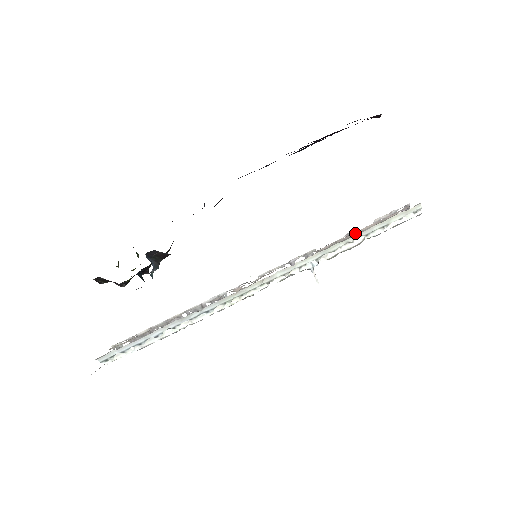
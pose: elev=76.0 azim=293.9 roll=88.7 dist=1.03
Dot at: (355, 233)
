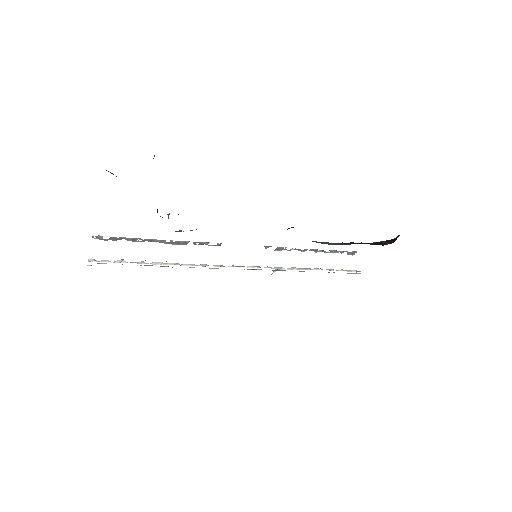
Dot at: occluded
